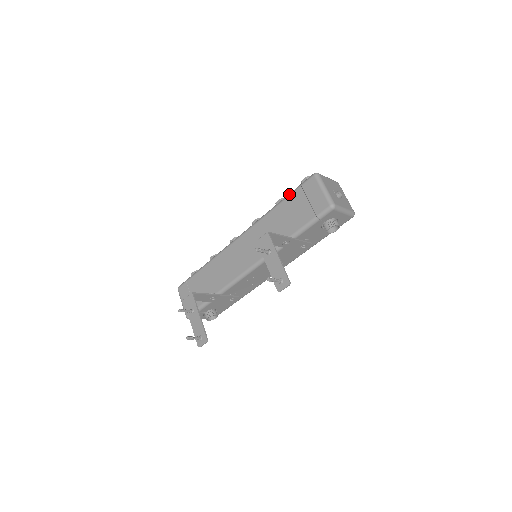
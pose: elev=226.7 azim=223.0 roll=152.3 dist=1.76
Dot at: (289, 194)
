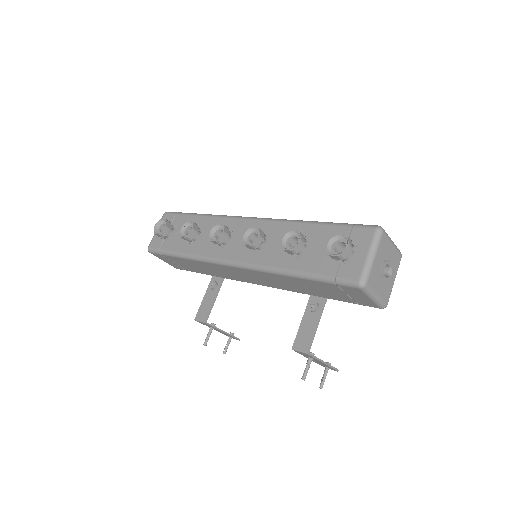
Dot at: (315, 280)
